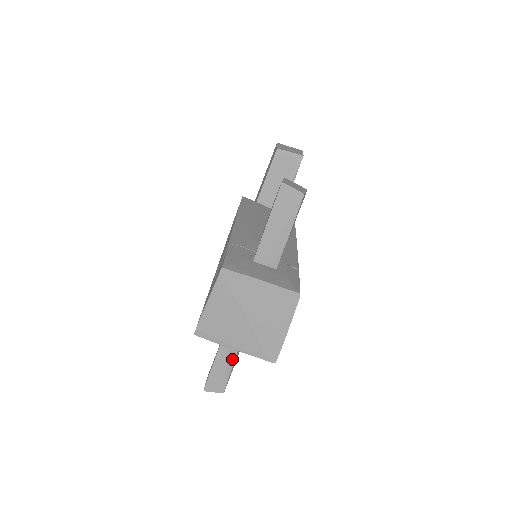
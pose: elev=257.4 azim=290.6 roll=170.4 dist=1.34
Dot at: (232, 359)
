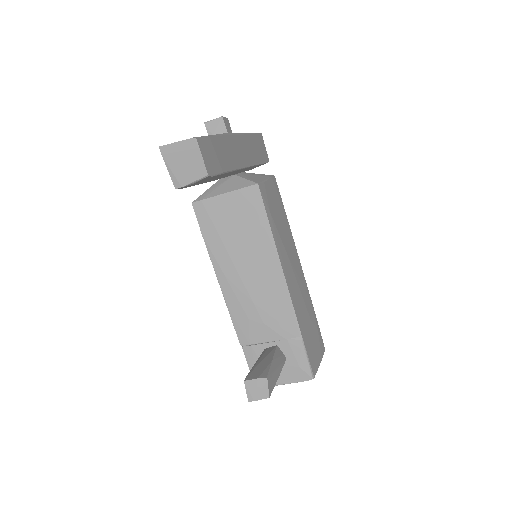
Dot at: occluded
